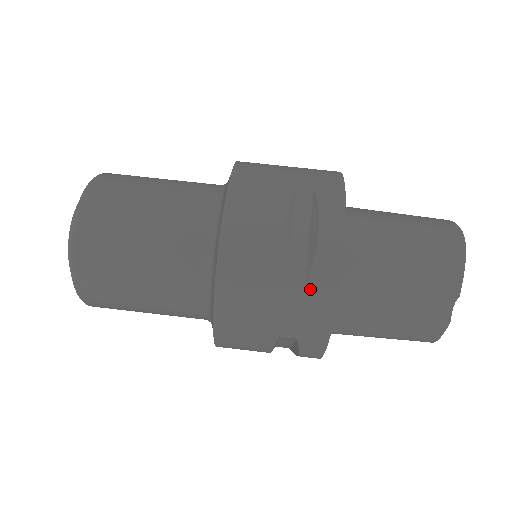
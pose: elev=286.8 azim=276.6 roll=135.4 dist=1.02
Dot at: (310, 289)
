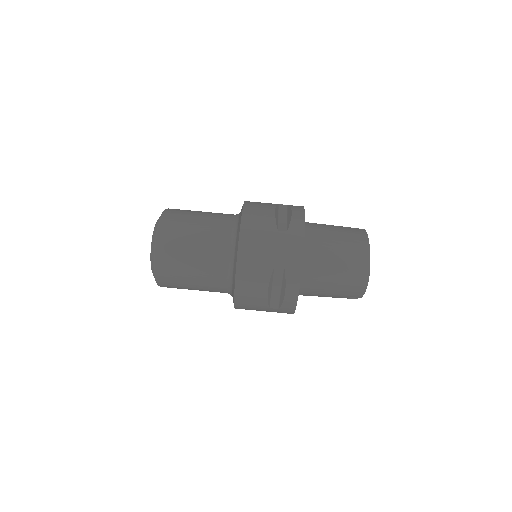
Dot at: (281, 310)
